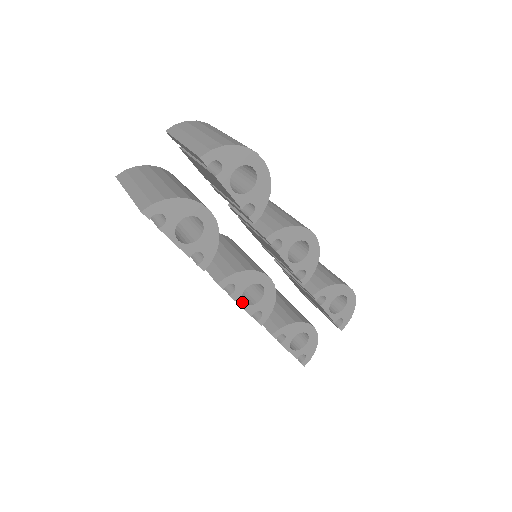
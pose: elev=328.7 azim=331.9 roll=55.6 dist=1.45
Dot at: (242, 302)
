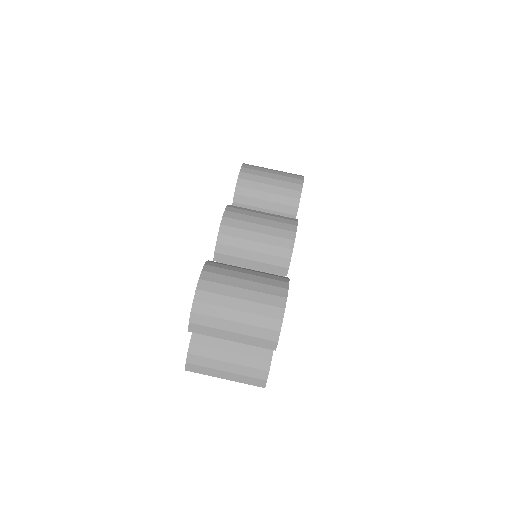
Dot at: occluded
